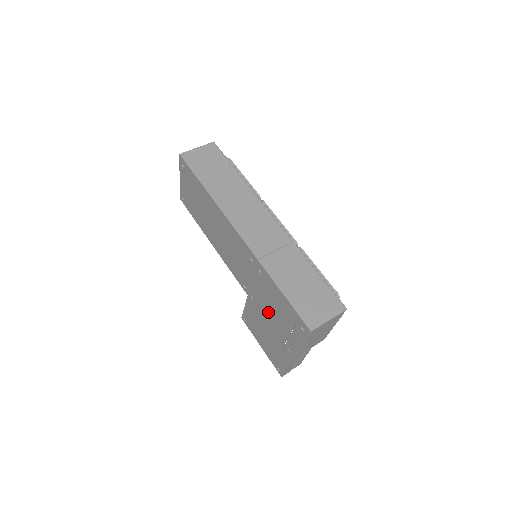
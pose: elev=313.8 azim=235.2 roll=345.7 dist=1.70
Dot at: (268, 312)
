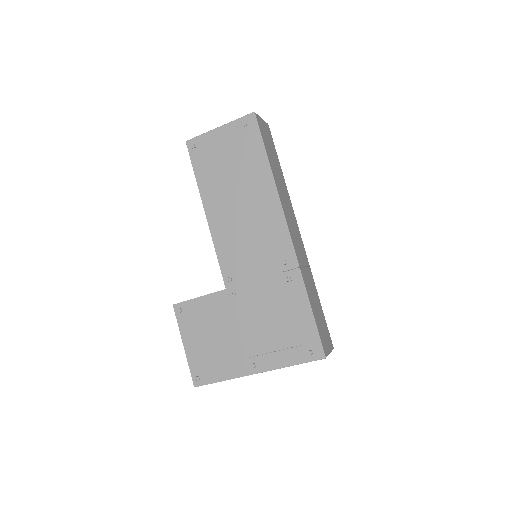
Dot at: (255, 318)
